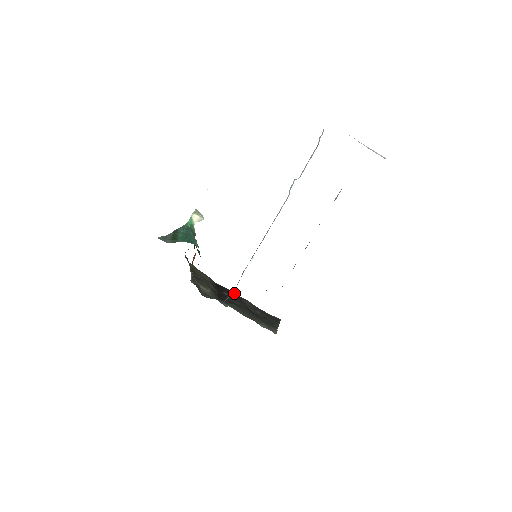
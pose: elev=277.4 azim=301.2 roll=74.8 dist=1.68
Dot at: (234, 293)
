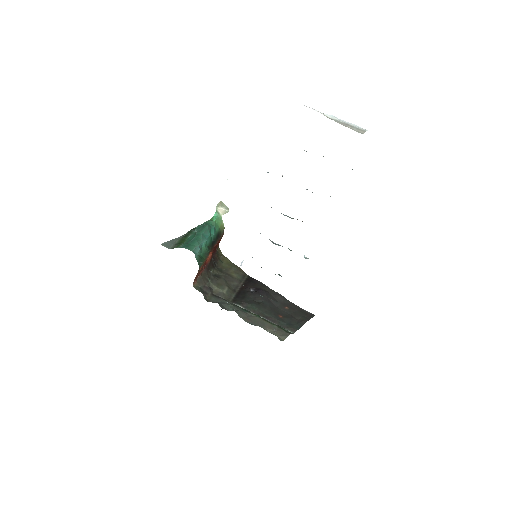
Dot at: (266, 286)
